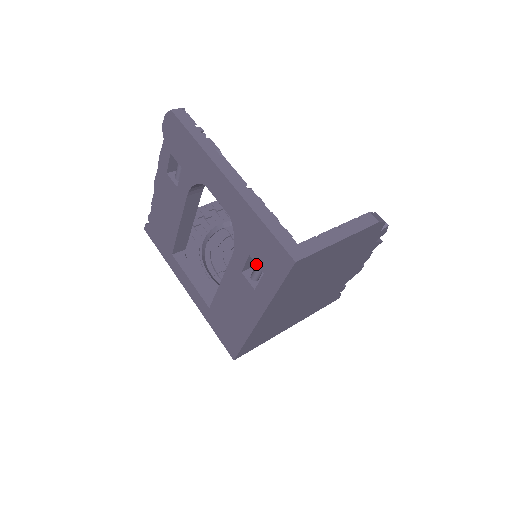
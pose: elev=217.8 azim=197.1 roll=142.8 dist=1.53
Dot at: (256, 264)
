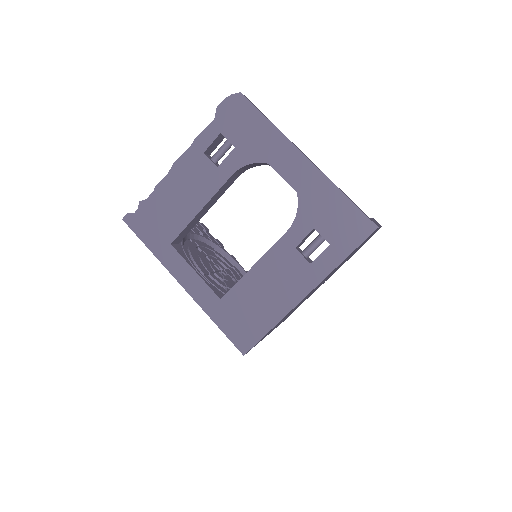
Dot at: (300, 245)
